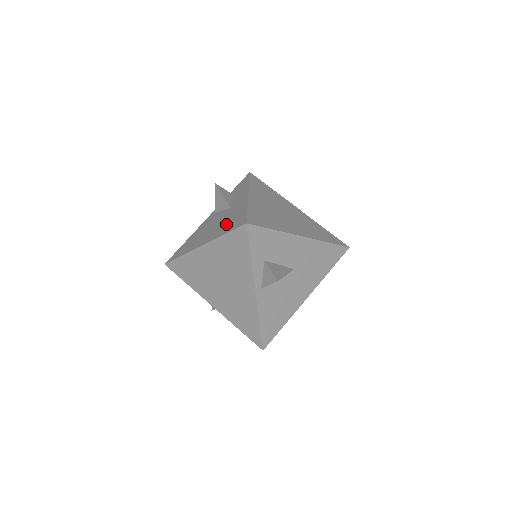
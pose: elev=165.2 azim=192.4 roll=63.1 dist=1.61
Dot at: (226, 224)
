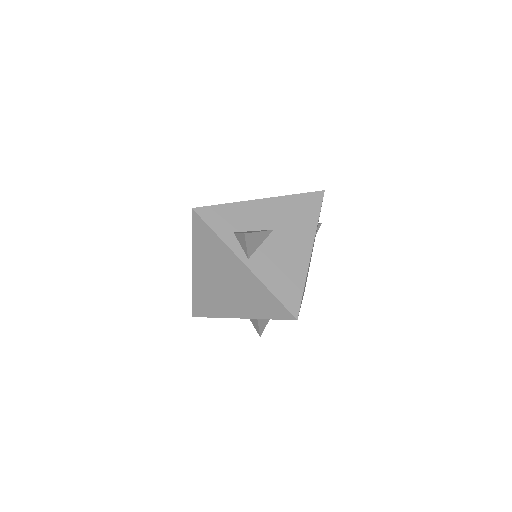
Dot at: occluded
